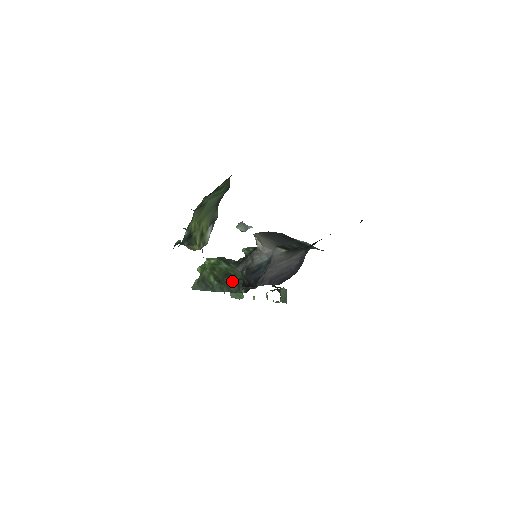
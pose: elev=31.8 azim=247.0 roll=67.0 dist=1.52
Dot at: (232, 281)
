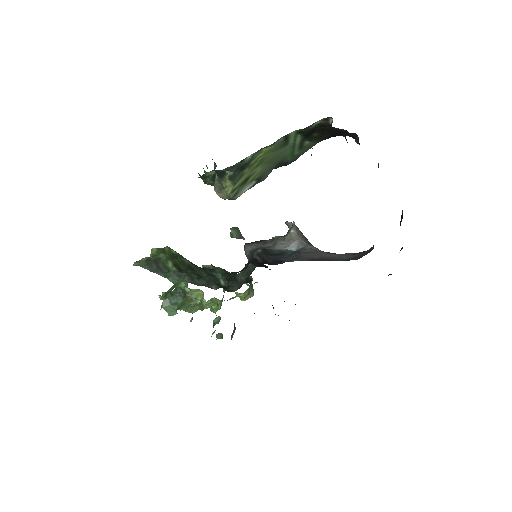
Dot at: occluded
